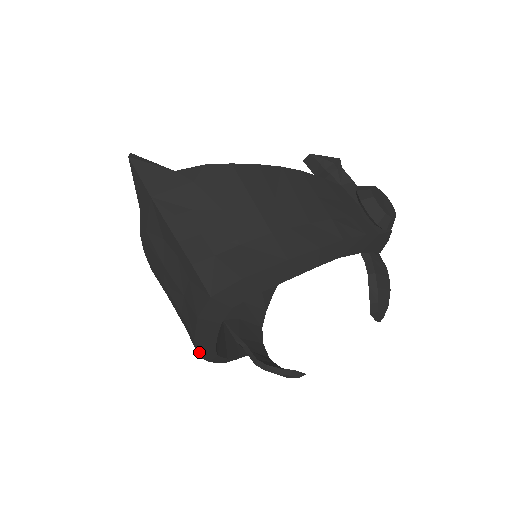
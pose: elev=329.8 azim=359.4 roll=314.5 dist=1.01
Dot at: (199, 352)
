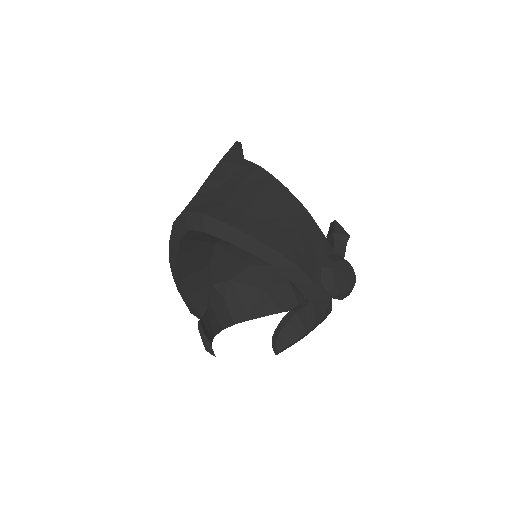
Dot at: (171, 264)
